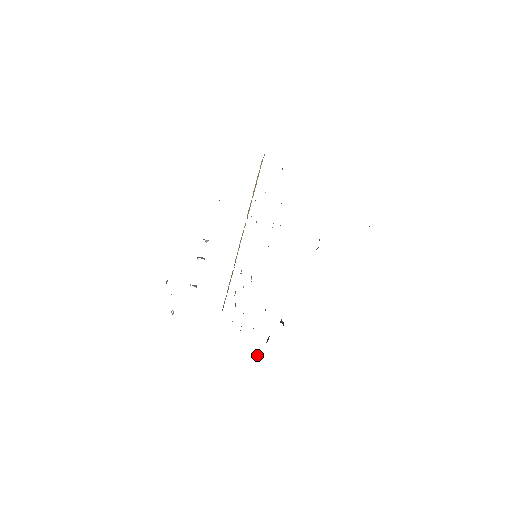
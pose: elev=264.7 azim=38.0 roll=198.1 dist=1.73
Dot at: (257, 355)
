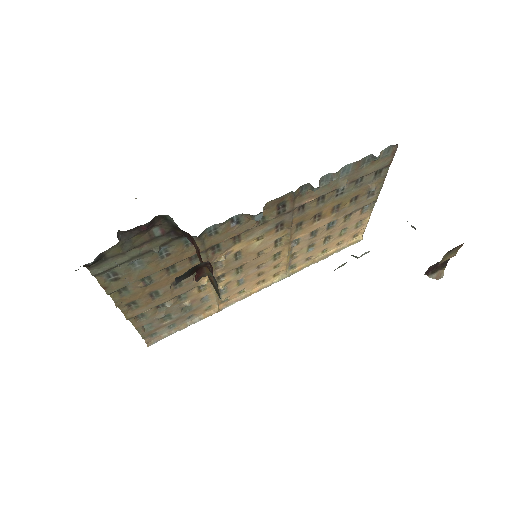
Dot at: (120, 240)
